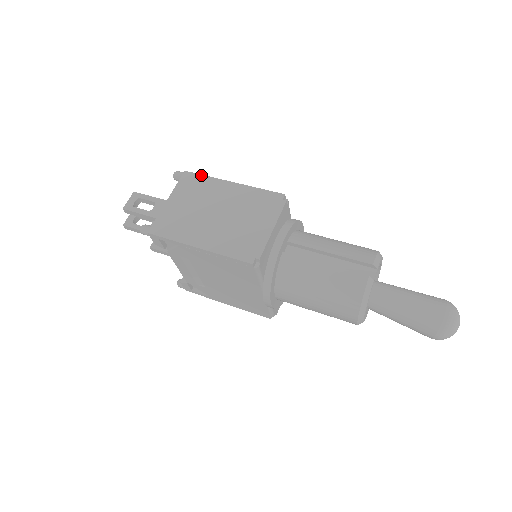
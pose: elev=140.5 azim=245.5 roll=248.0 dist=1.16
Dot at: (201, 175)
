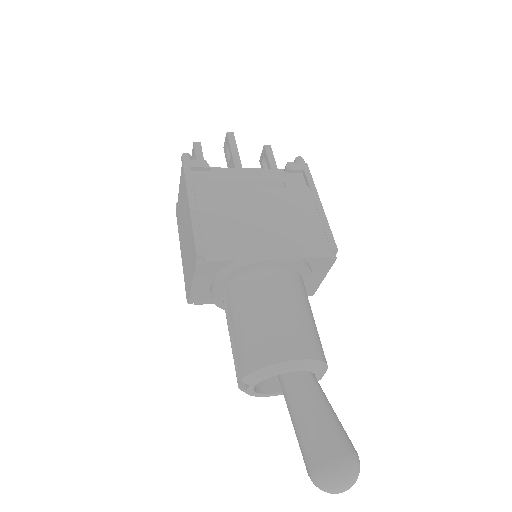
Dot at: (184, 175)
